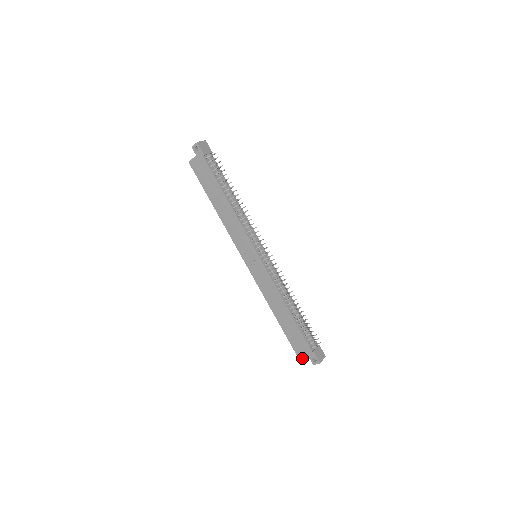
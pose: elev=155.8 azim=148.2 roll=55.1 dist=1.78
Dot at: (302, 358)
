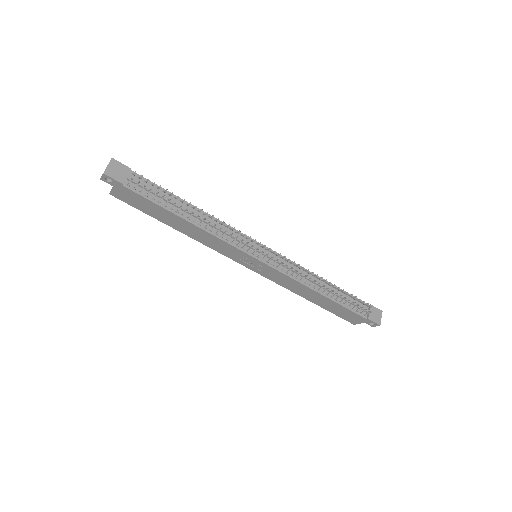
Dot at: occluded
